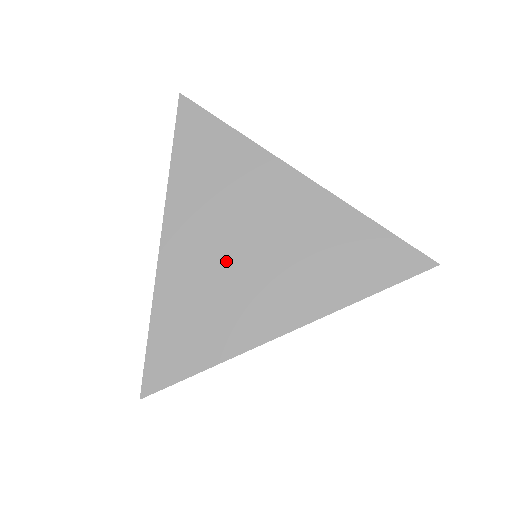
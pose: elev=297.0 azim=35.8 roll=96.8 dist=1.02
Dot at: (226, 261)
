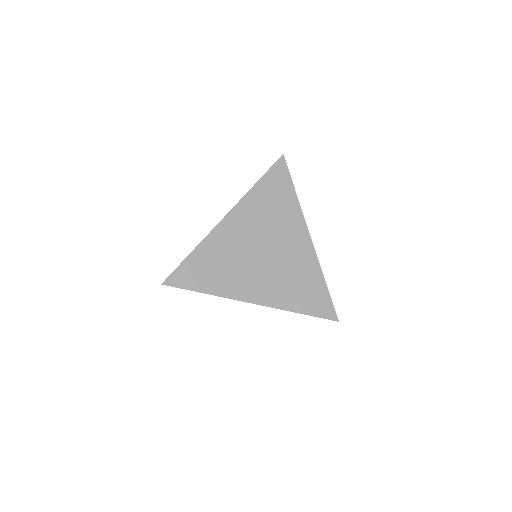
Dot at: (249, 250)
